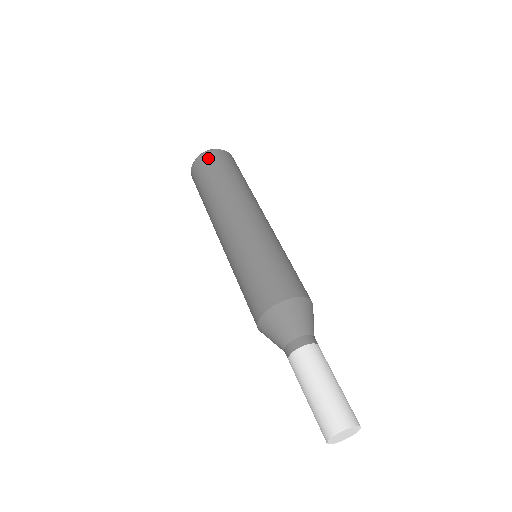
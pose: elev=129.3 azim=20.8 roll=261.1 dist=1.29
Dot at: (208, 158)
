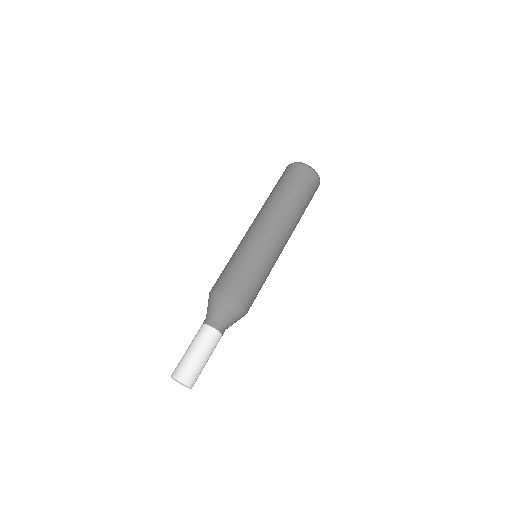
Dot at: (307, 174)
